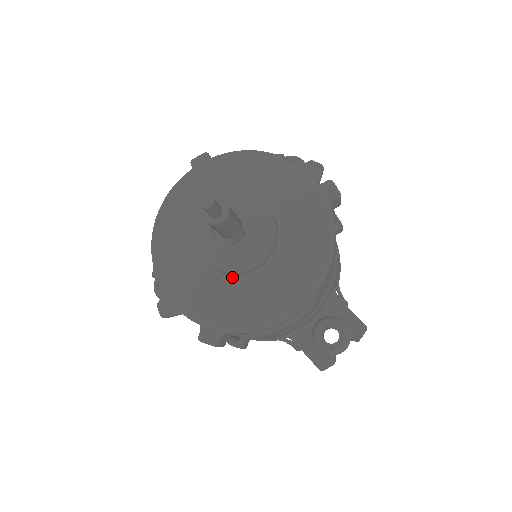
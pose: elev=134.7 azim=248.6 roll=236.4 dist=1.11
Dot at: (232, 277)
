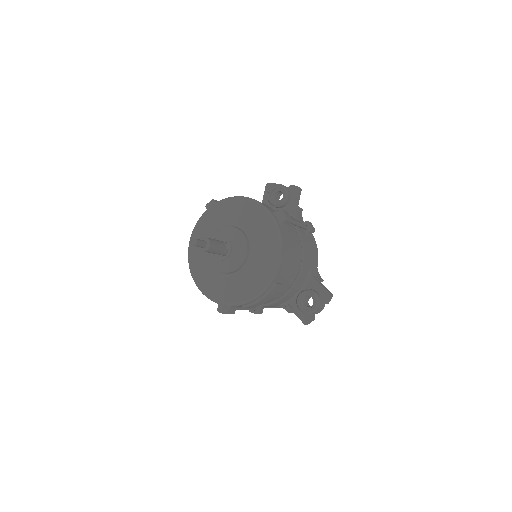
Dot at: (229, 274)
